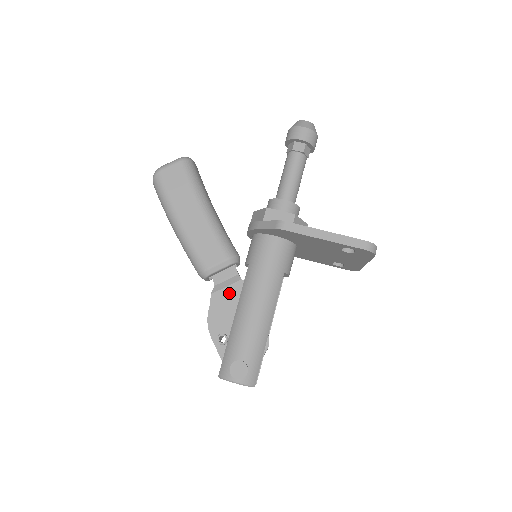
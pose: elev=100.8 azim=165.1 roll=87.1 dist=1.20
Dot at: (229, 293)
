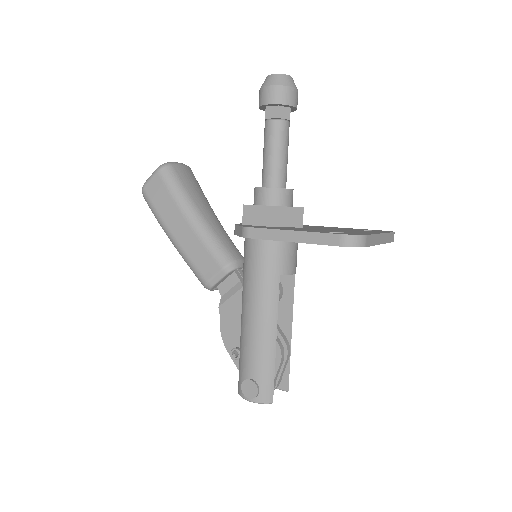
Dot at: (234, 304)
